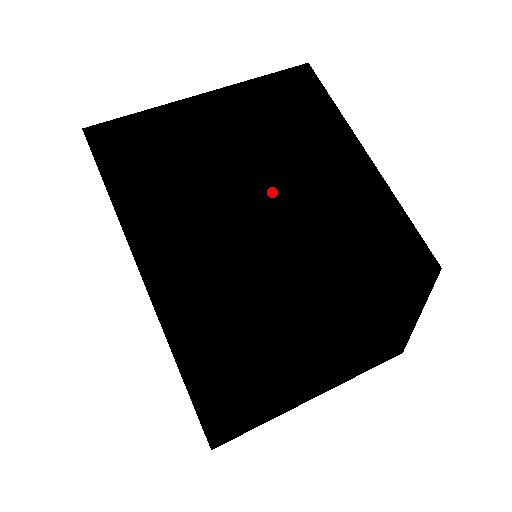
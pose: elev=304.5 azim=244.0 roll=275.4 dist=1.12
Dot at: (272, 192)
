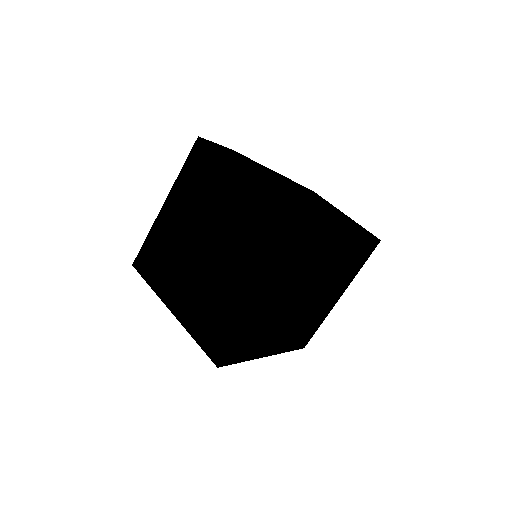
Dot at: occluded
